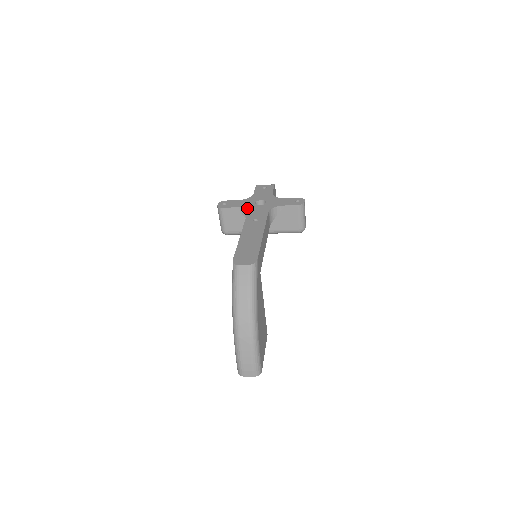
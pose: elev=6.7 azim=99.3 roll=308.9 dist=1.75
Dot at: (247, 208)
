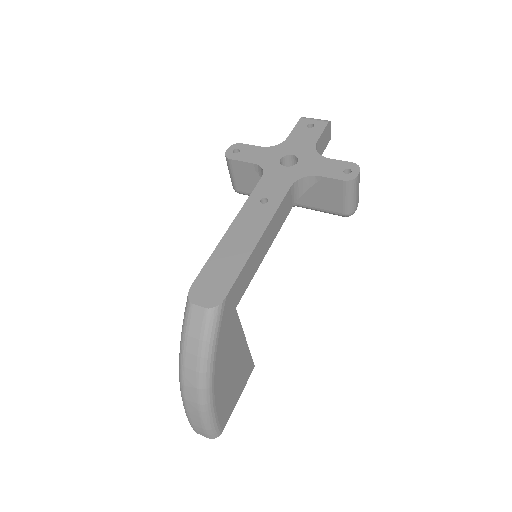
Dot at: (264, 169)
